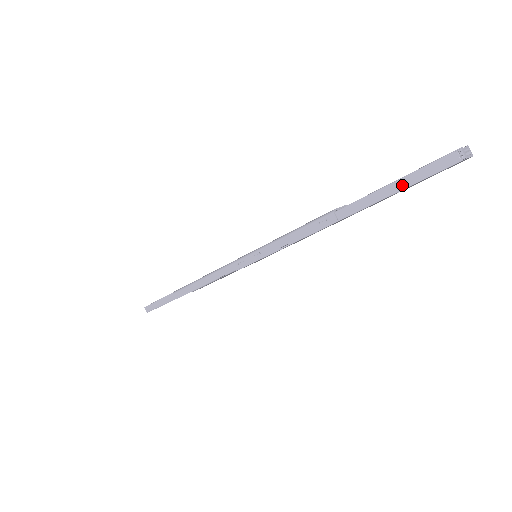
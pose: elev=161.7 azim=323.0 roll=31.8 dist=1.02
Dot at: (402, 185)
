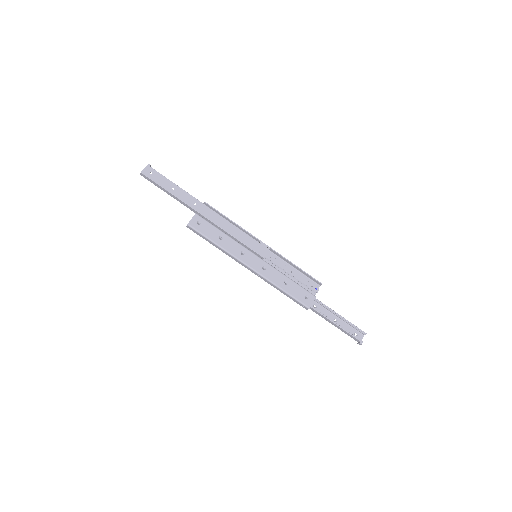
Dot at: (338, 327)
